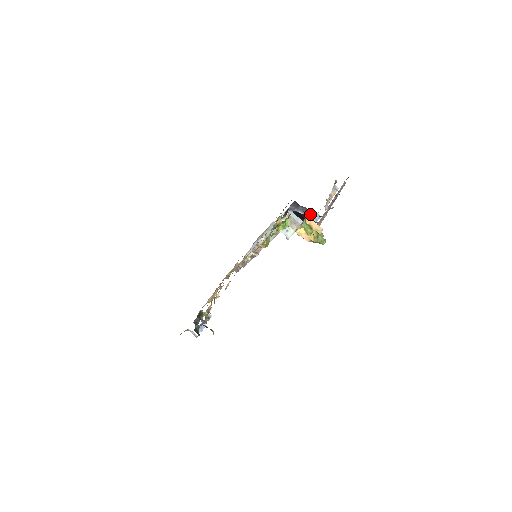
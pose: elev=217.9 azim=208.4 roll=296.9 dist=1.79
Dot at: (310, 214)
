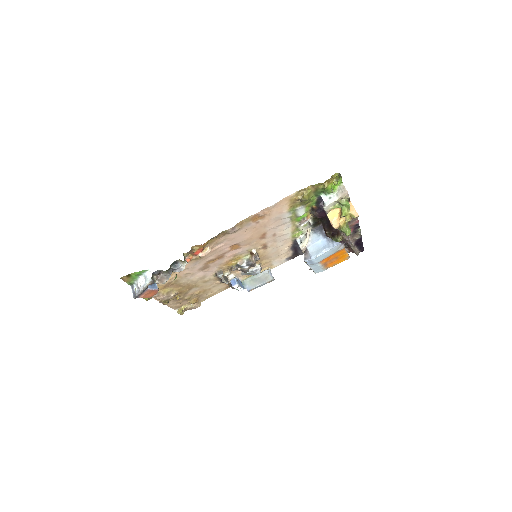
Dot at: (330, 239)
